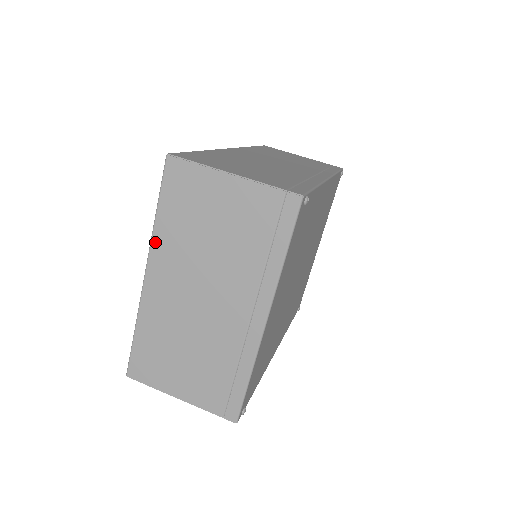
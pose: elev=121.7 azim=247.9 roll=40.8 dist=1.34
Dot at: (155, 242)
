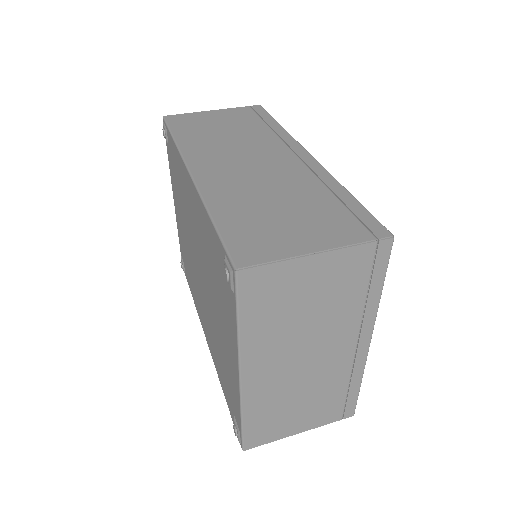
Dot at: (244, 348)
